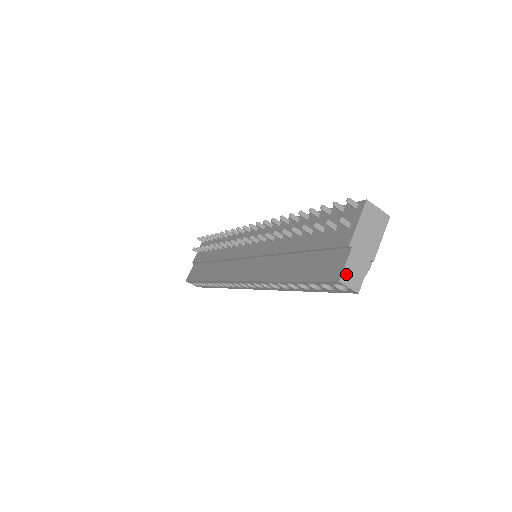
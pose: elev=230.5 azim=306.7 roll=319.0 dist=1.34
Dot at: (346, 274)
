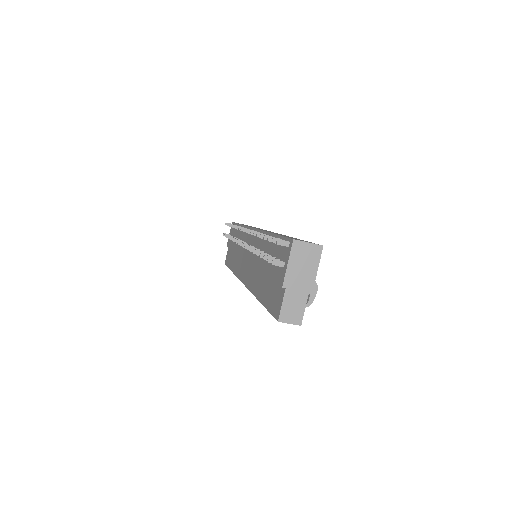
Dot at: (284, 313)
